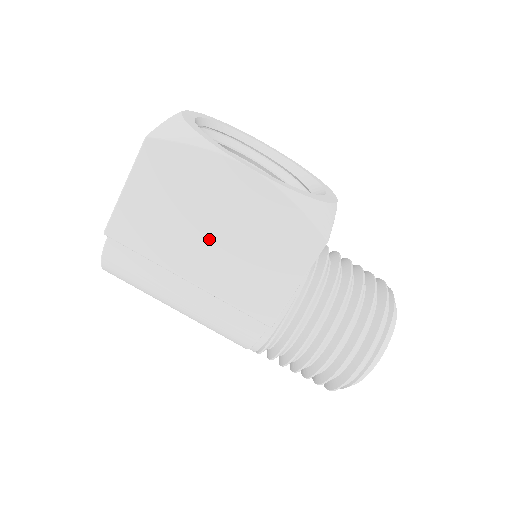
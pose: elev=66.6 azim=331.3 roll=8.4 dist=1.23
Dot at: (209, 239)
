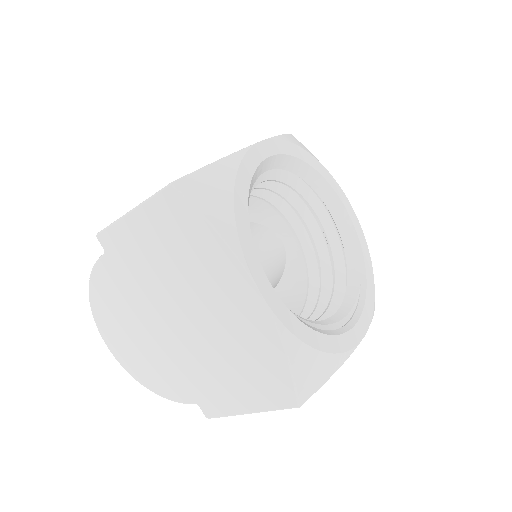
Dot at: occluded
